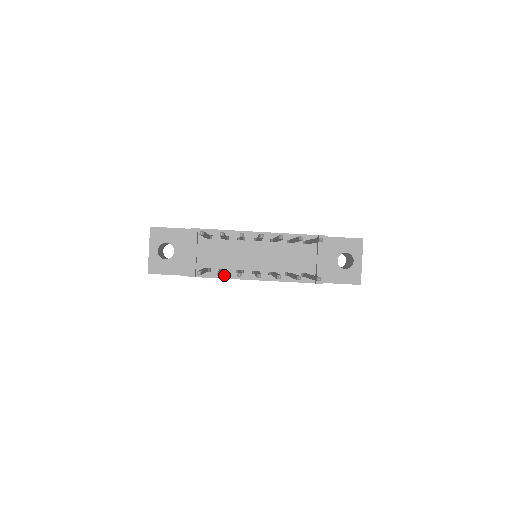
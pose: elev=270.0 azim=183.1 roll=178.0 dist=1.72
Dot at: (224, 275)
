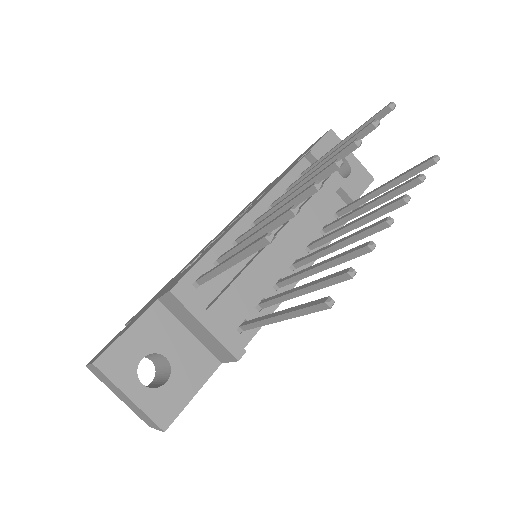
Dot at: (268, 309)
